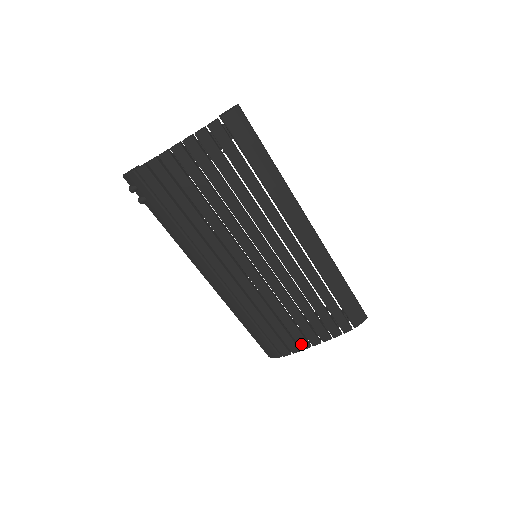
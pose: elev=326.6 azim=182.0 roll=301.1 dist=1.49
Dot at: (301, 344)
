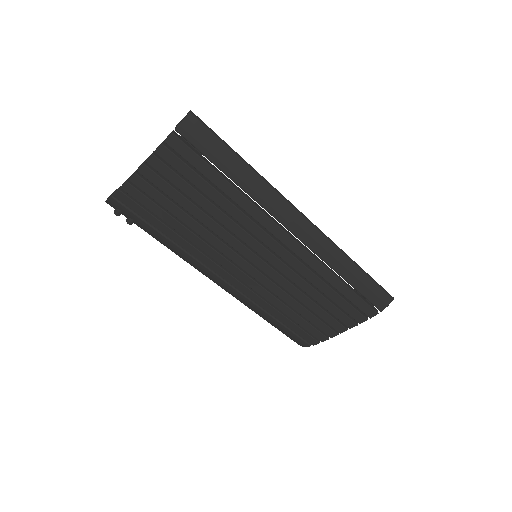
Dot at: (327, 333)
